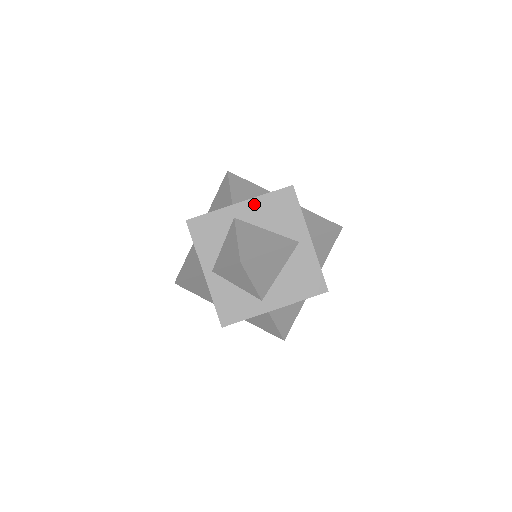
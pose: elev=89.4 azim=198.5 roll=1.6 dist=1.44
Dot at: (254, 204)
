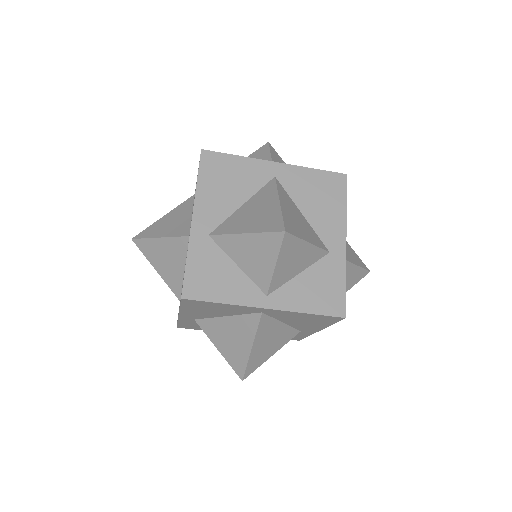
Dot at: (187, 313)
